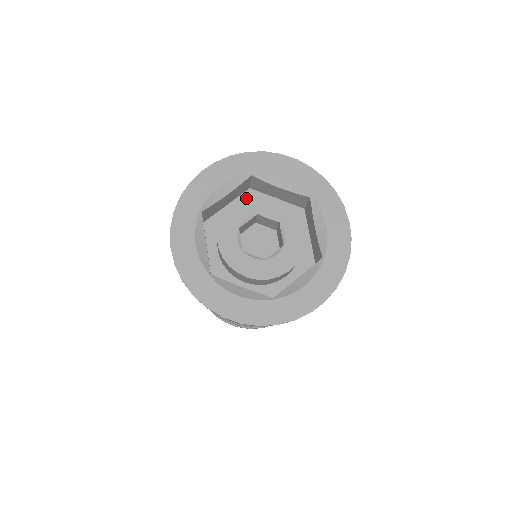
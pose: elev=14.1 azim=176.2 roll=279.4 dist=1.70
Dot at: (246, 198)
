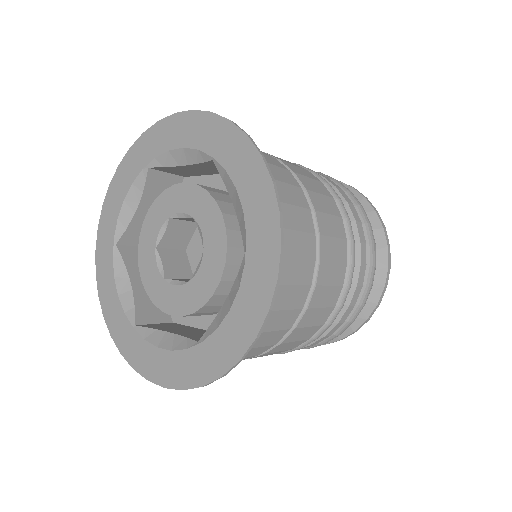
Dot at: (197, 186)
